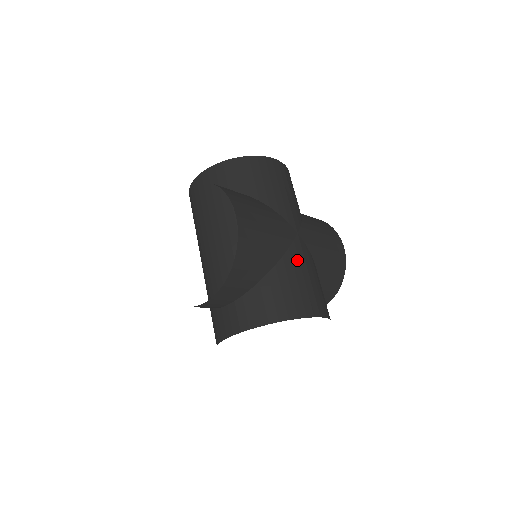
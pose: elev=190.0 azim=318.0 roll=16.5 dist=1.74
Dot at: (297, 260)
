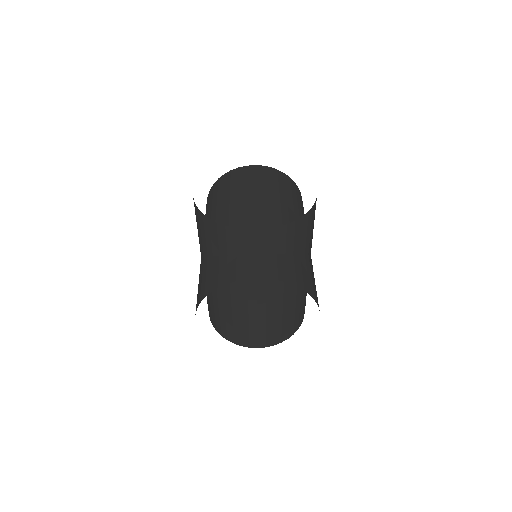
Dot at: occluded
